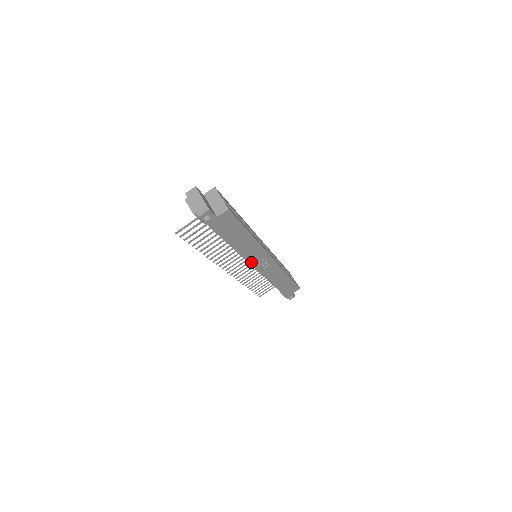
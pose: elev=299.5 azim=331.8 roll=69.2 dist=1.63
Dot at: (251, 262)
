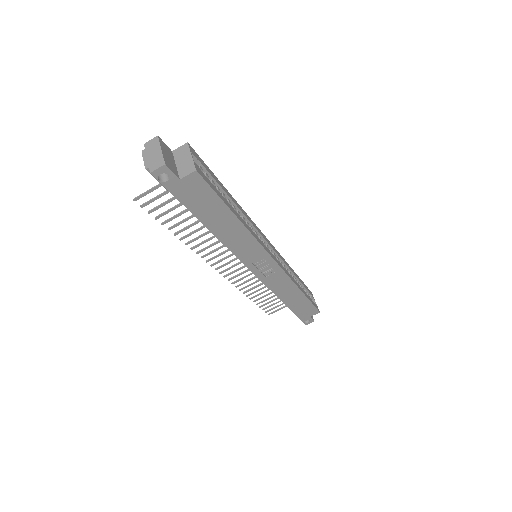
Dot at: (244, 260)
